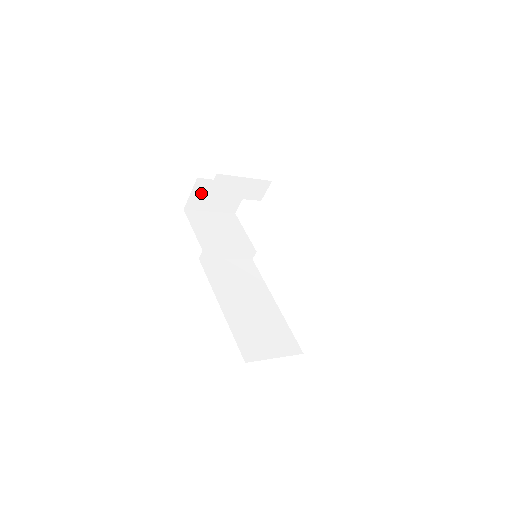
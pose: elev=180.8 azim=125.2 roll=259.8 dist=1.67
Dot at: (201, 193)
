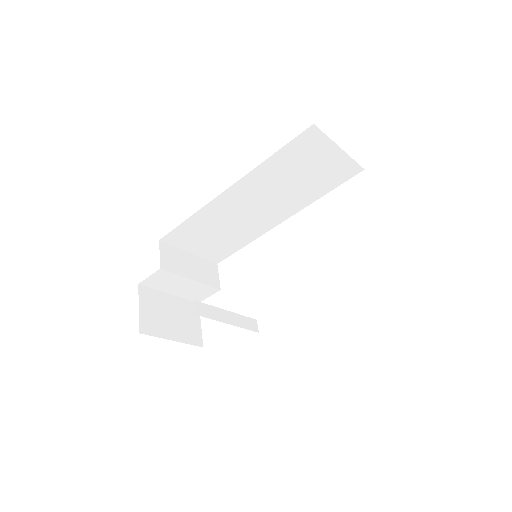
Dot at: (151, 309)
